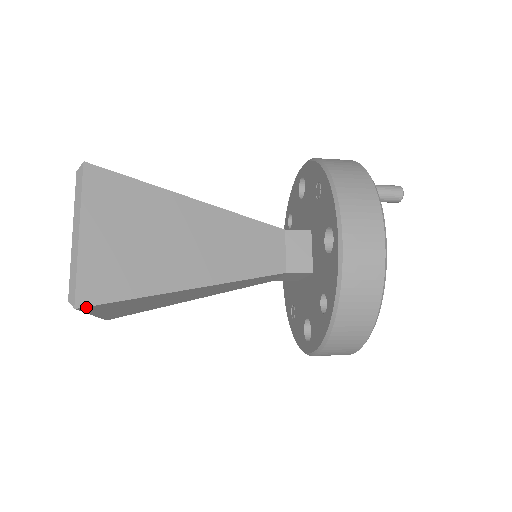
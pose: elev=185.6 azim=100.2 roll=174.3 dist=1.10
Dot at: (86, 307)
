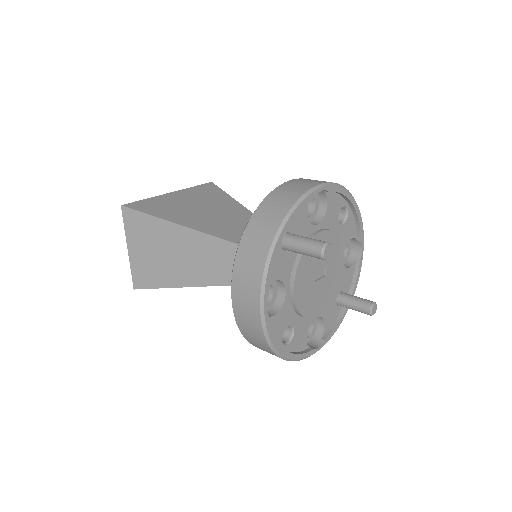
Dot at: (140, 288)
